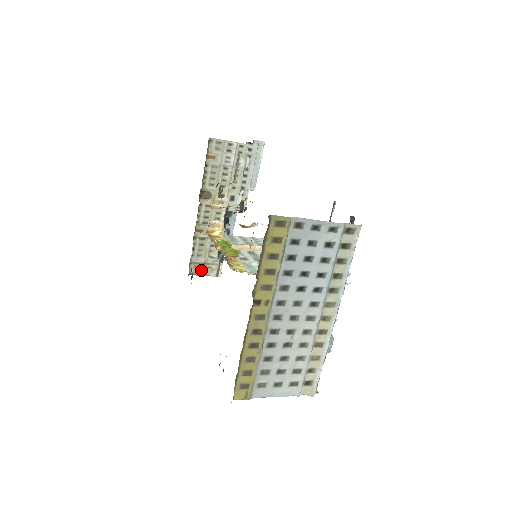
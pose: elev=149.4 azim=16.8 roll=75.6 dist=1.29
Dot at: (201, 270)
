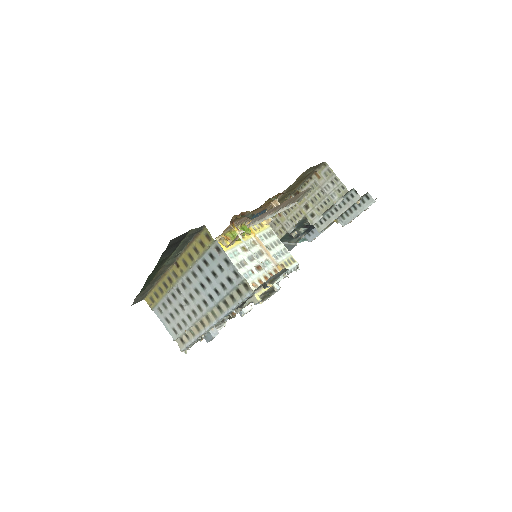
Dot at: occluded
